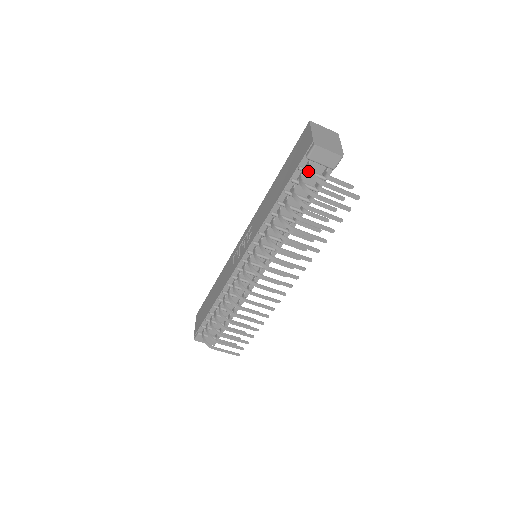
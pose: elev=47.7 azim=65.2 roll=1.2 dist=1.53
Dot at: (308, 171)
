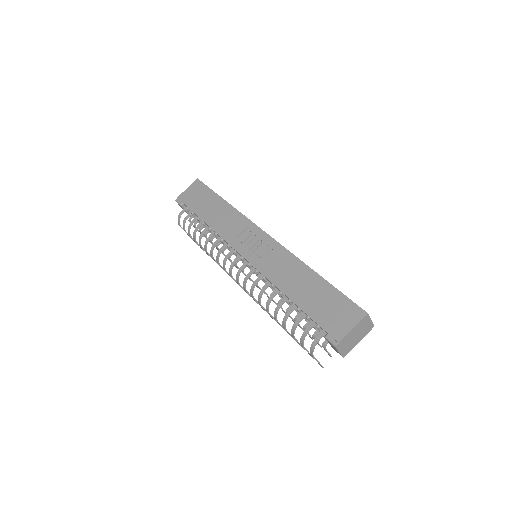
Dot at: (315, 340)
